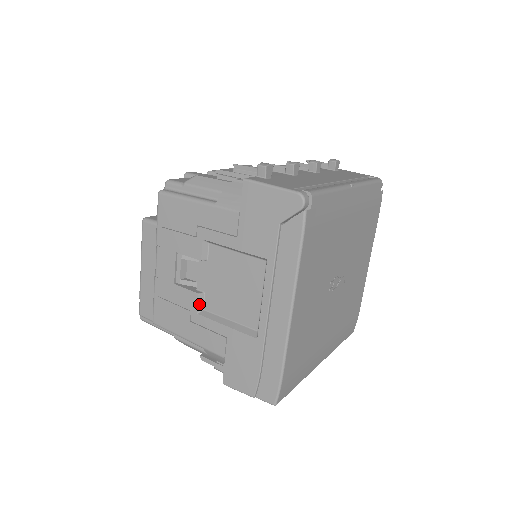
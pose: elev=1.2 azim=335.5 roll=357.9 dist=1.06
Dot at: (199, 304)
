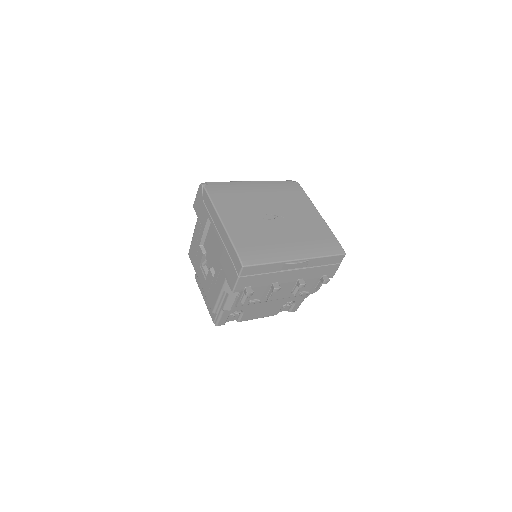
Dot at: (212, 273)
